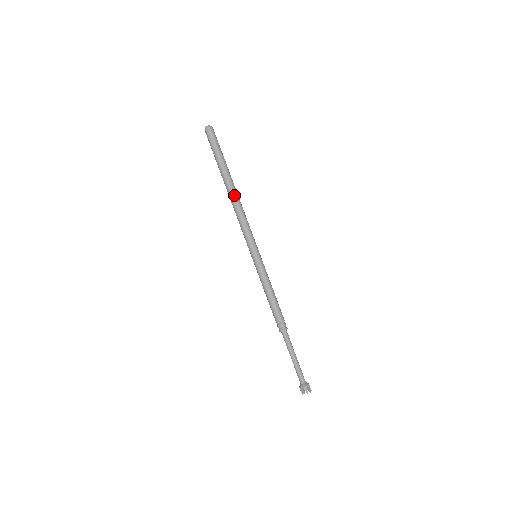
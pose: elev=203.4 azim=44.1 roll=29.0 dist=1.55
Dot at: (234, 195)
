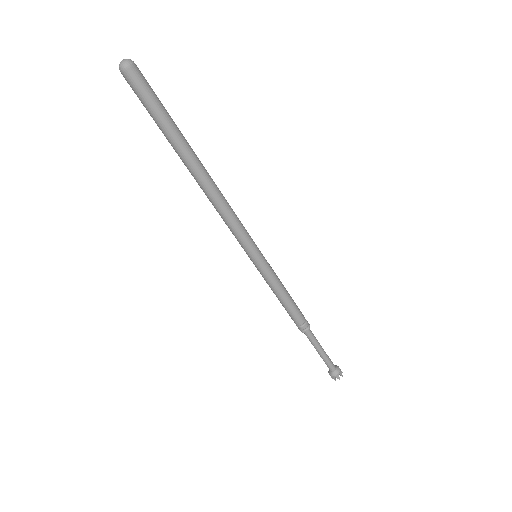
Dot at: (206, 182)
